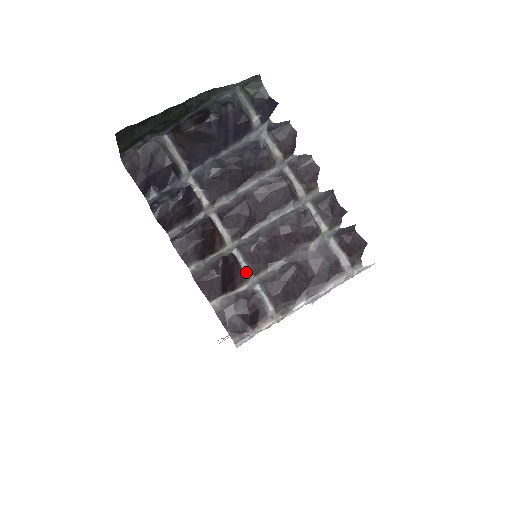
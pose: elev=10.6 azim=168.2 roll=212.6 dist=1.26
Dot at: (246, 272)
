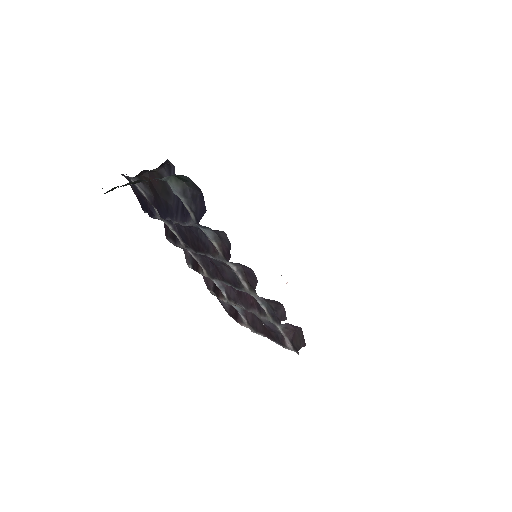
Dot at: (223, 294)
